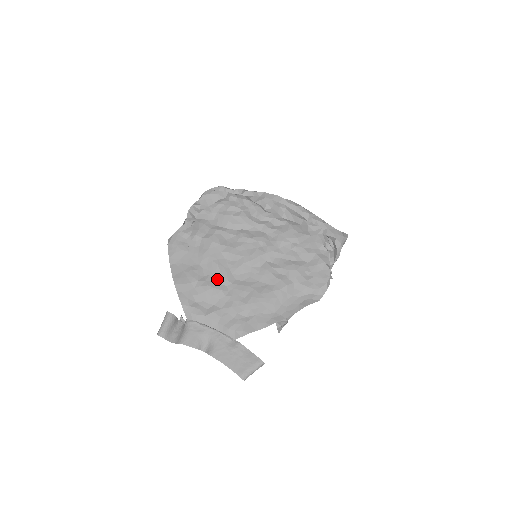
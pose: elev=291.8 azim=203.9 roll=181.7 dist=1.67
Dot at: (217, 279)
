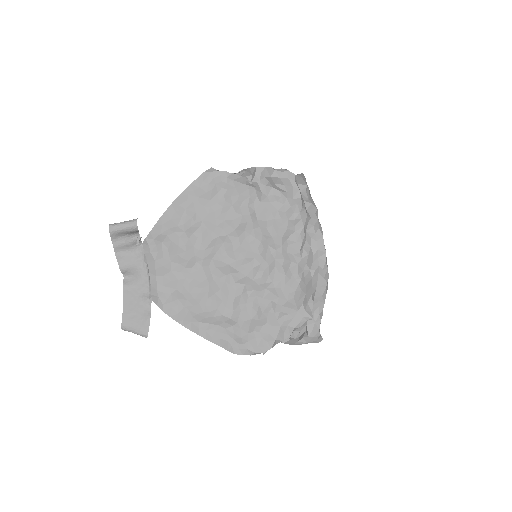
Dot at: (197, 249)
